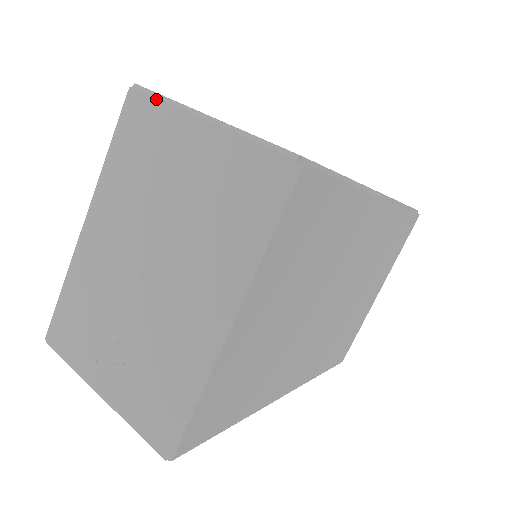
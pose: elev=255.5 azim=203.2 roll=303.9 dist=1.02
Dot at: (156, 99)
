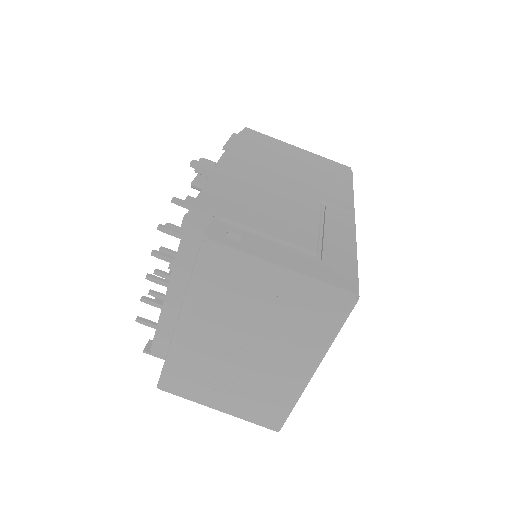
Dot at: (234, 254)
